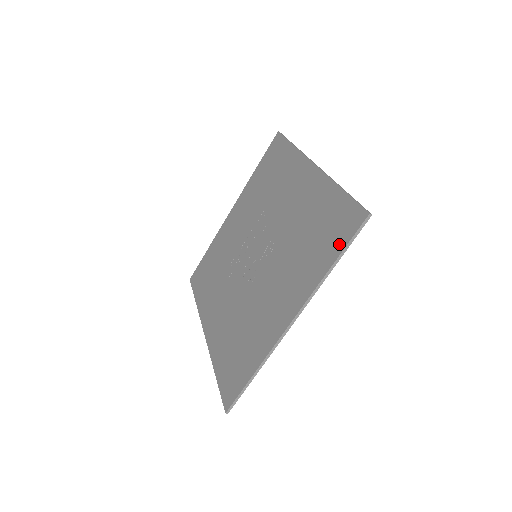
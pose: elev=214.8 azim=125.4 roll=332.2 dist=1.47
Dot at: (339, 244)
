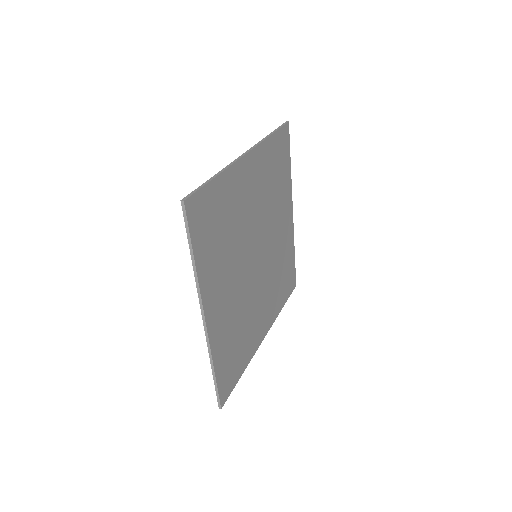
Dot at: (233, 378)
